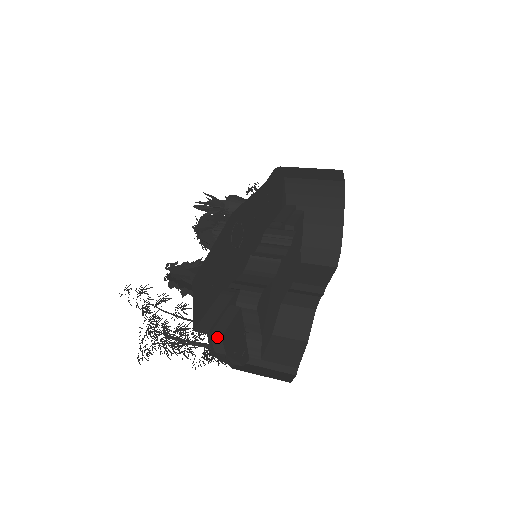
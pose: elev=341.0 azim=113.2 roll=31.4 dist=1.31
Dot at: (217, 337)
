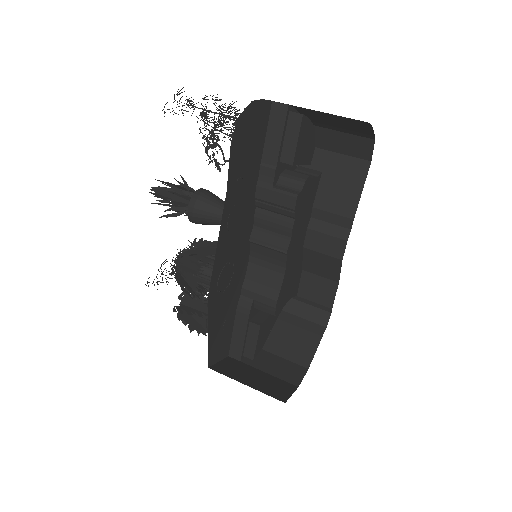
Dot at: (250, 358)
